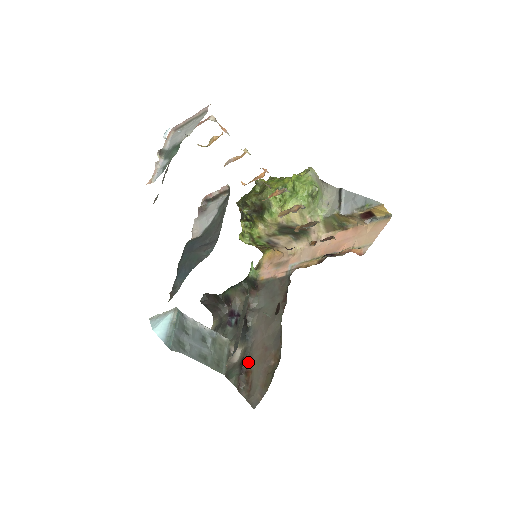
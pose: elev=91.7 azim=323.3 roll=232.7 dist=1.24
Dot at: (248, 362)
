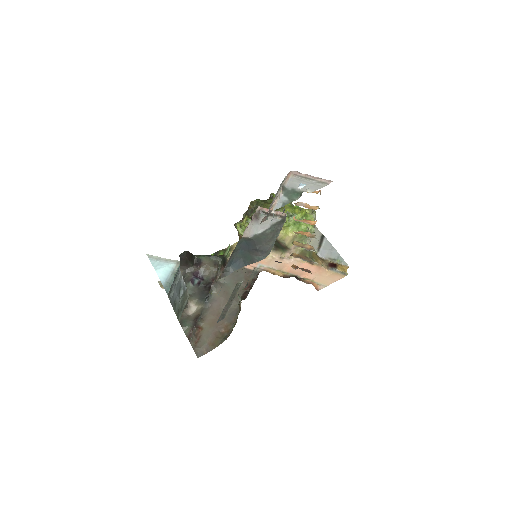
Dot at: (201, 320)
